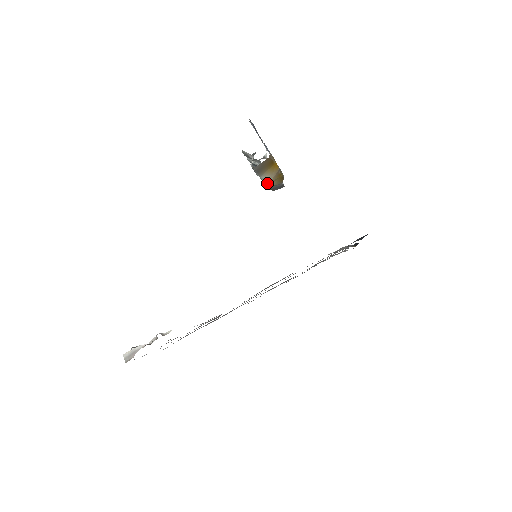
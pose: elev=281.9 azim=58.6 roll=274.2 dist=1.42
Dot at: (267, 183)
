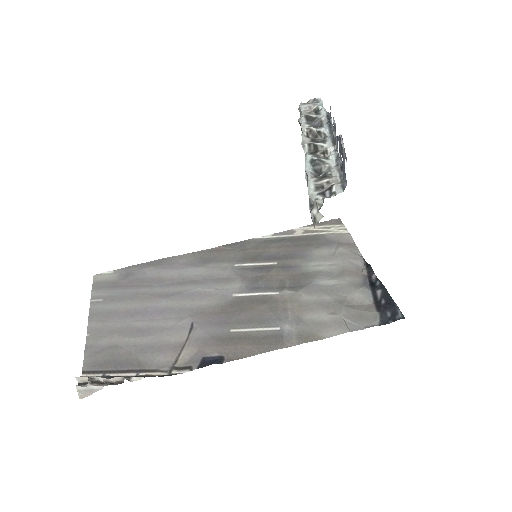
Dot at: occluded
